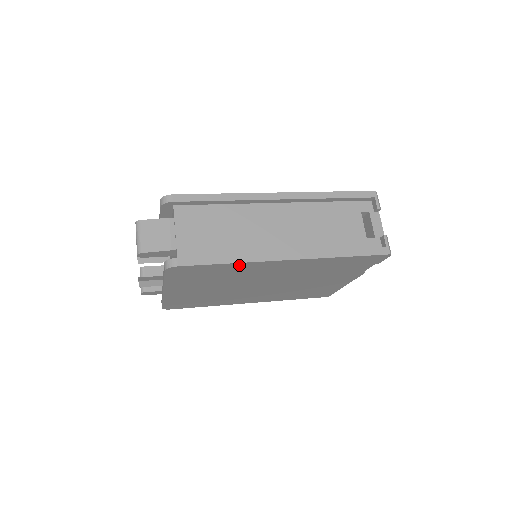
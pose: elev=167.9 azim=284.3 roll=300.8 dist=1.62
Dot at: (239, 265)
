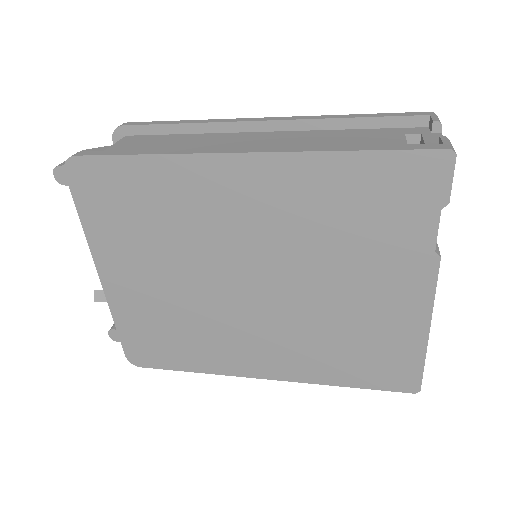
Dot at: (166, 167)
